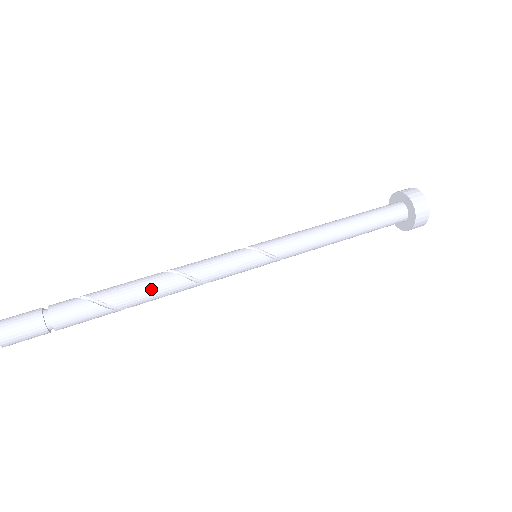
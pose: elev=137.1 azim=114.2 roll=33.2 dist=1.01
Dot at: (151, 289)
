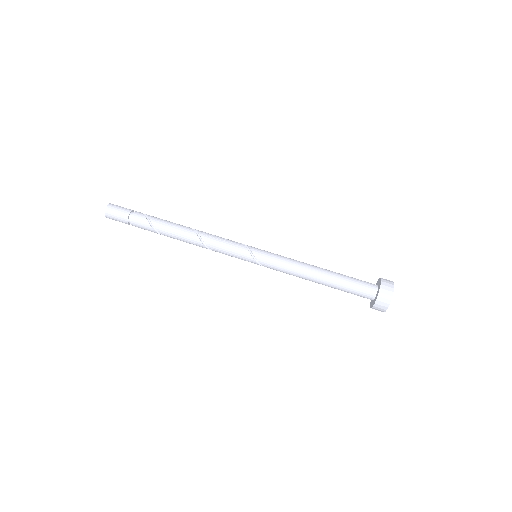
Dot at: (184, 240)
